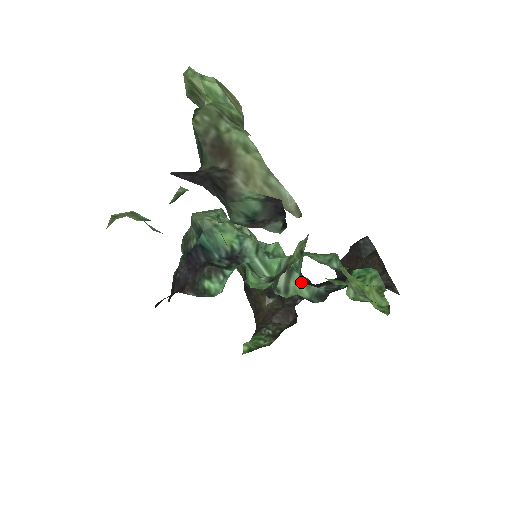
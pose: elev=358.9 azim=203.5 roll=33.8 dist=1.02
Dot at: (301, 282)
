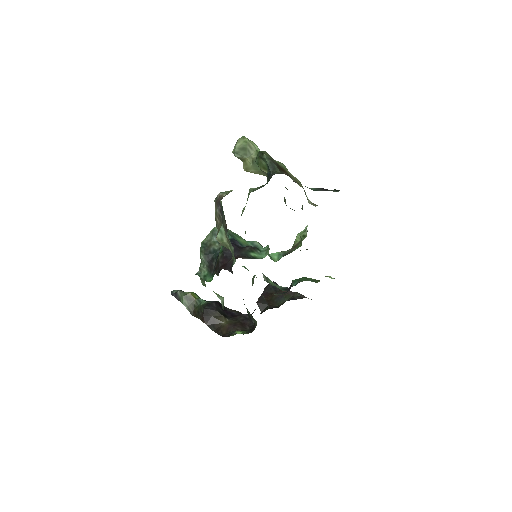
Dot at: (272, 282)
